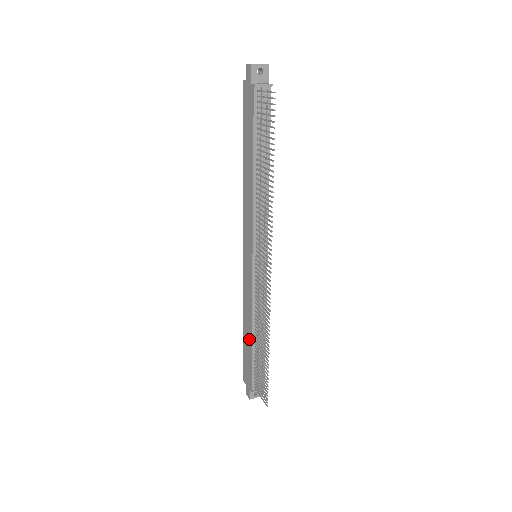
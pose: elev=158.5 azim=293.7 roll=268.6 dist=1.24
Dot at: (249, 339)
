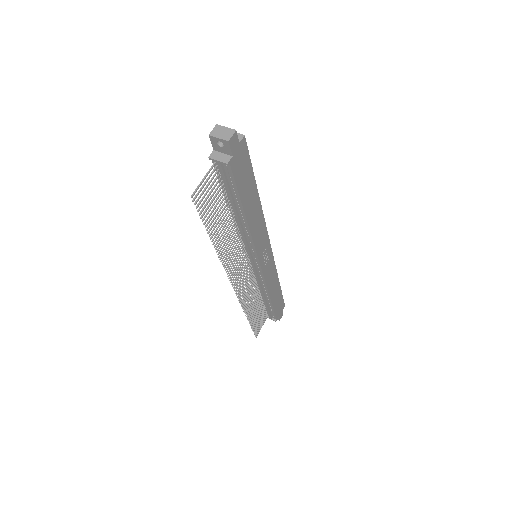
Dot at: occluded
